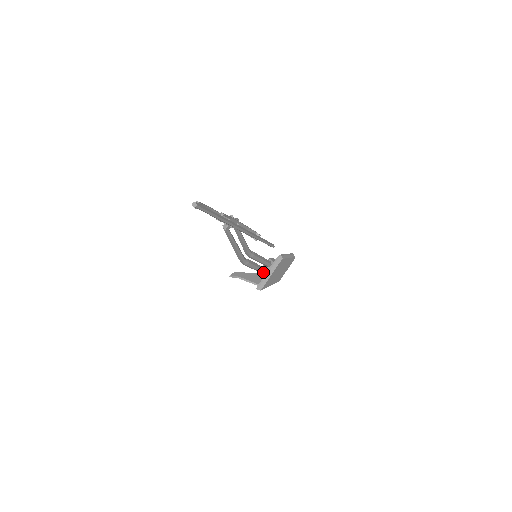
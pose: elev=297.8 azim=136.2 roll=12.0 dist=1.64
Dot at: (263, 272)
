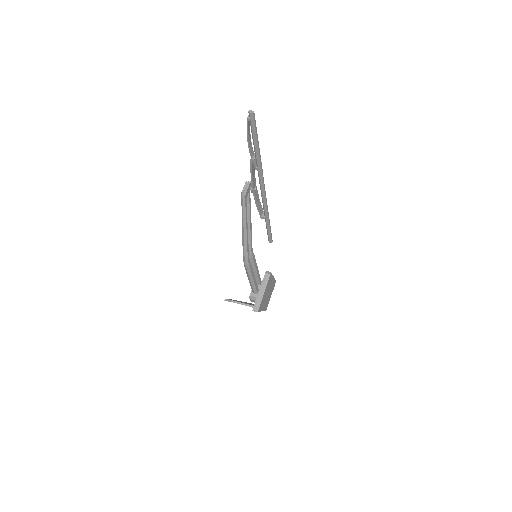
Dot at: (256, 289)
